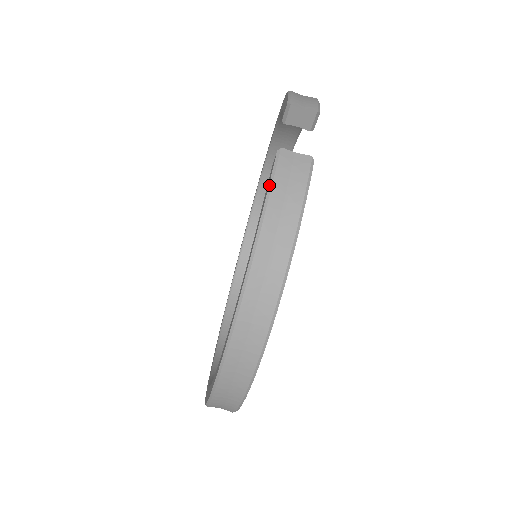
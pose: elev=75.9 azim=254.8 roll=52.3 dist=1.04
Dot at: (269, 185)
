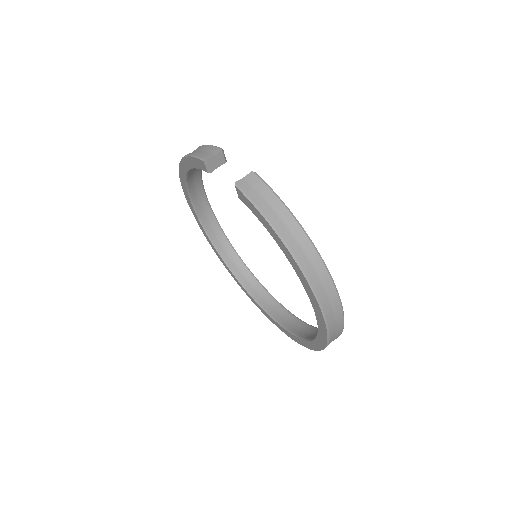
Dot at: (252, 204)
